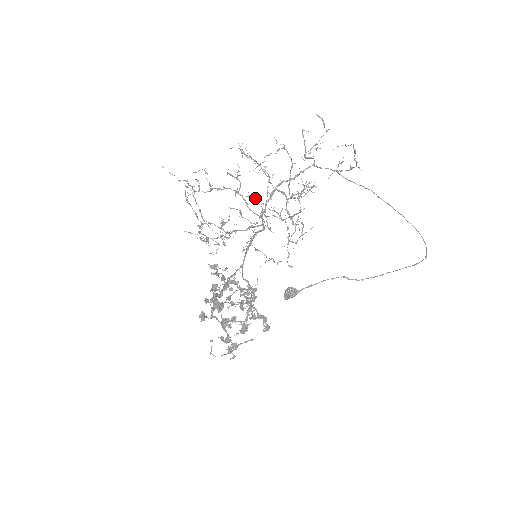
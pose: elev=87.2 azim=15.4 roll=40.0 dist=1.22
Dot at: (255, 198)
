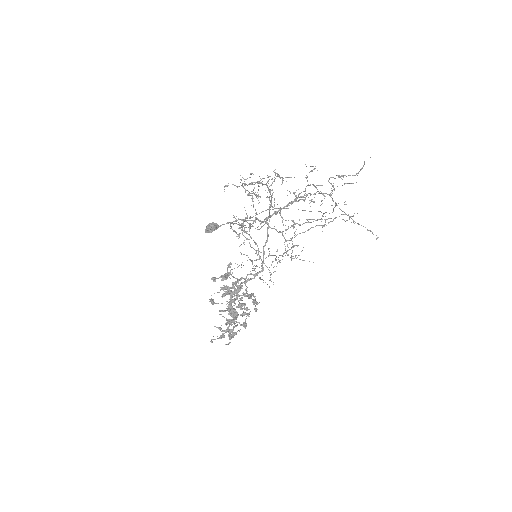
Dot at: occluded
